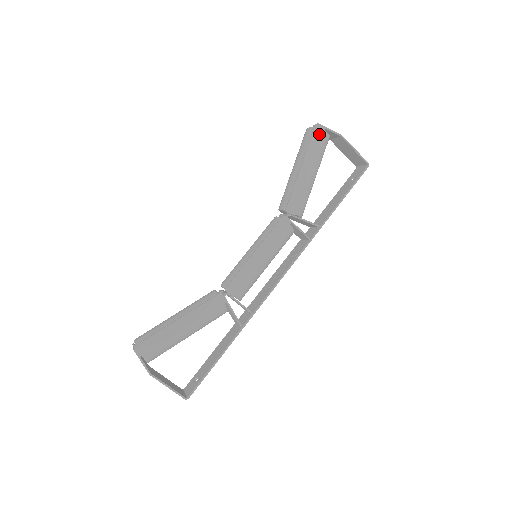
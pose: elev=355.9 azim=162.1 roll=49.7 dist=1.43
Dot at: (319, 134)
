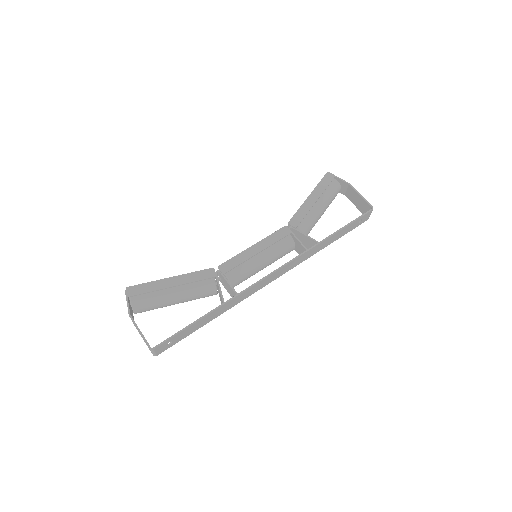
Dot at: (329, 179)
